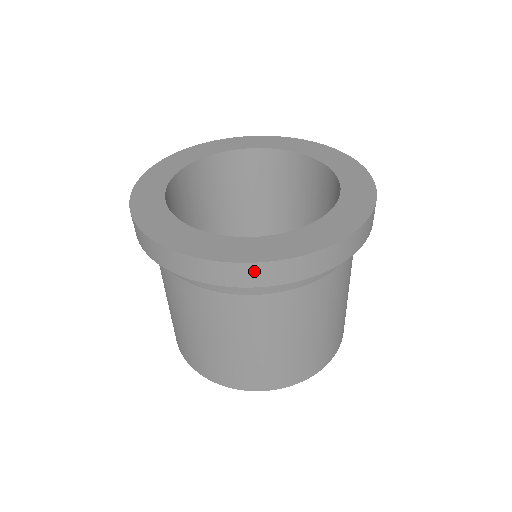
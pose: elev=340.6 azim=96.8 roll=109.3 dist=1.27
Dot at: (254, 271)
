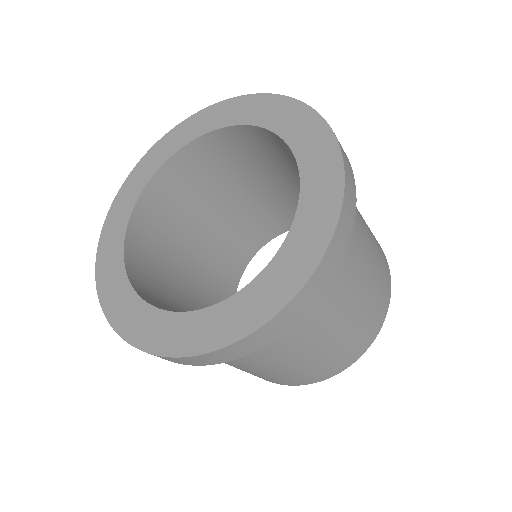
Dot at: occluded
